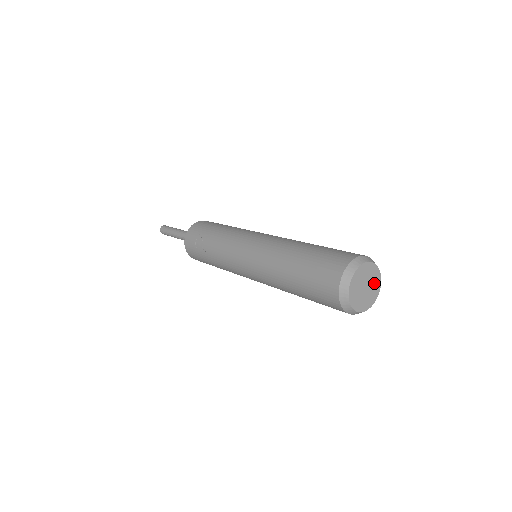
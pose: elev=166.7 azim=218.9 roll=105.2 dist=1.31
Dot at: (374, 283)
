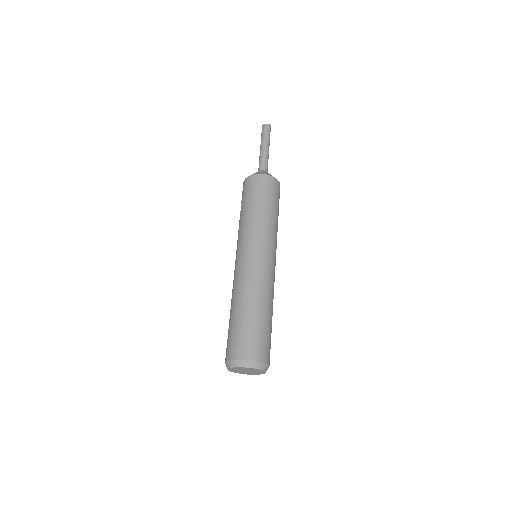
Dot at: (256, 371)
